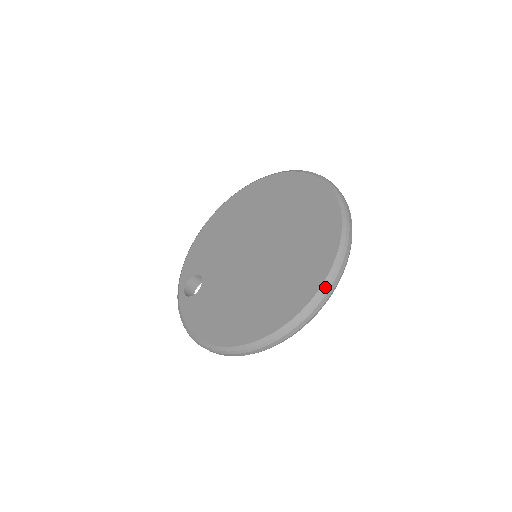
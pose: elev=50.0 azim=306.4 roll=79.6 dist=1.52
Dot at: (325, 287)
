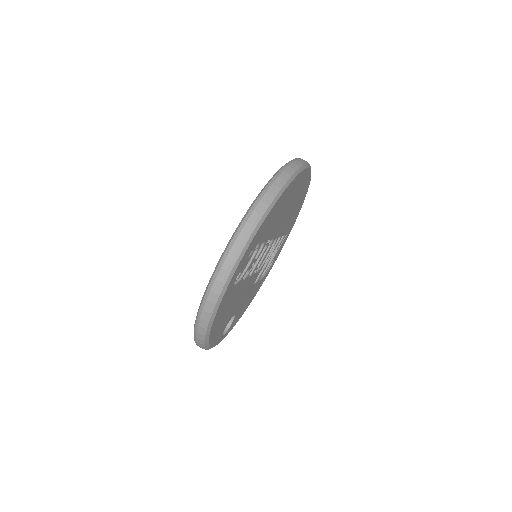
Dot at: (262, 191)
